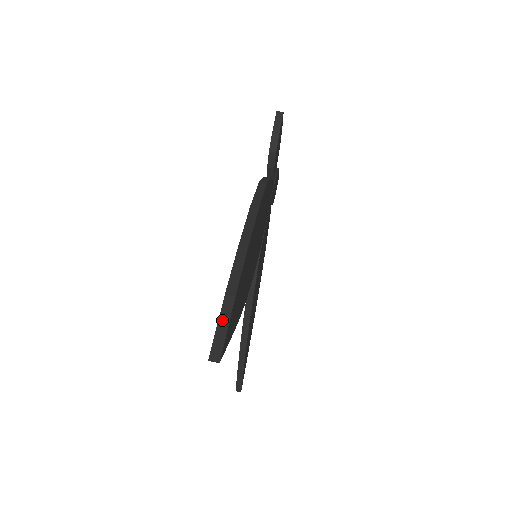
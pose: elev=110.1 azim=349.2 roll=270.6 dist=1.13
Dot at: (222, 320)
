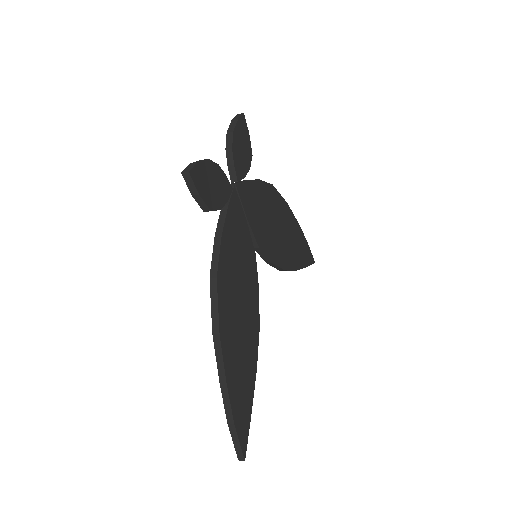
Dot at: (234, 439)
